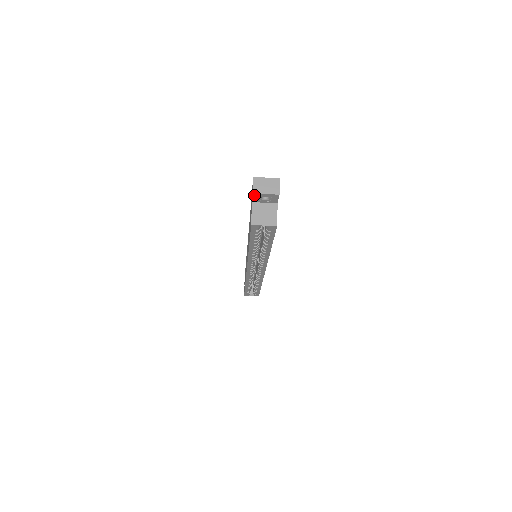
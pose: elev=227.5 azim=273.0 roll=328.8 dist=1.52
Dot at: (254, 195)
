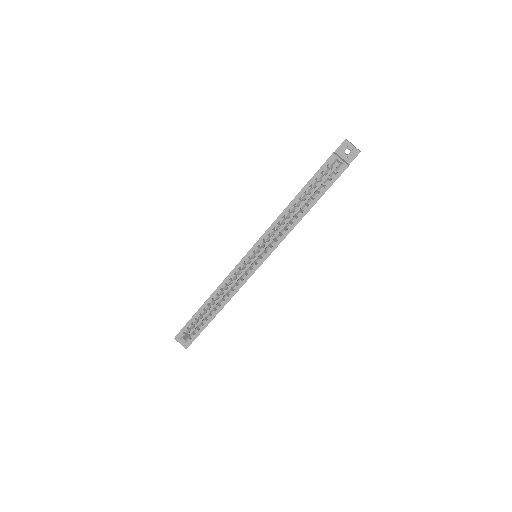
Dot at: (344, 142)
